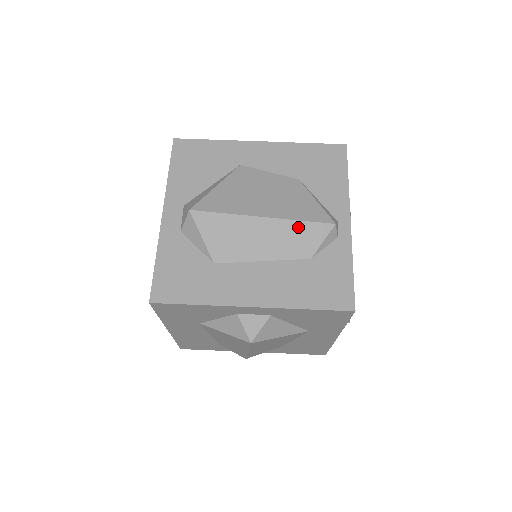
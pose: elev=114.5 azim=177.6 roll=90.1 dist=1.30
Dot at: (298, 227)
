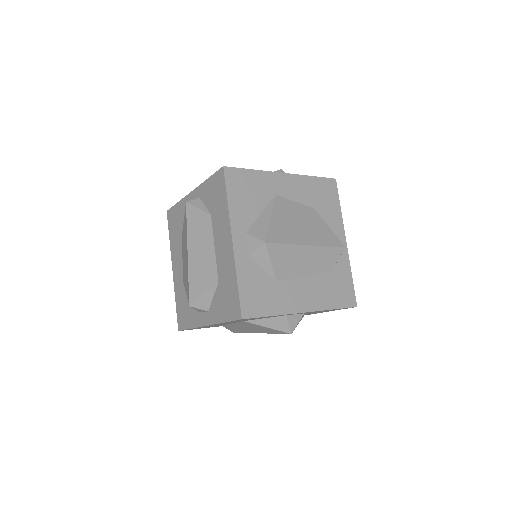
Dot at: (326, 251)
